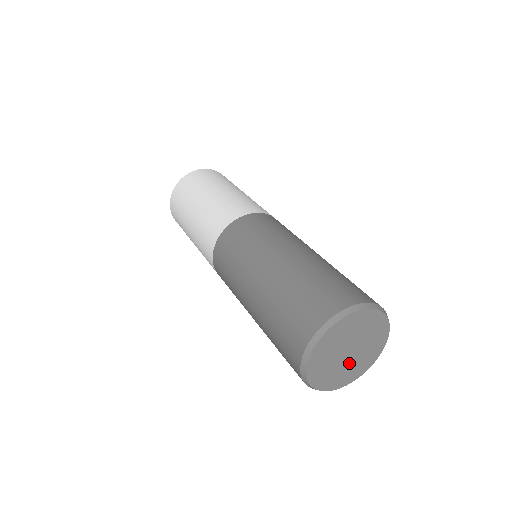
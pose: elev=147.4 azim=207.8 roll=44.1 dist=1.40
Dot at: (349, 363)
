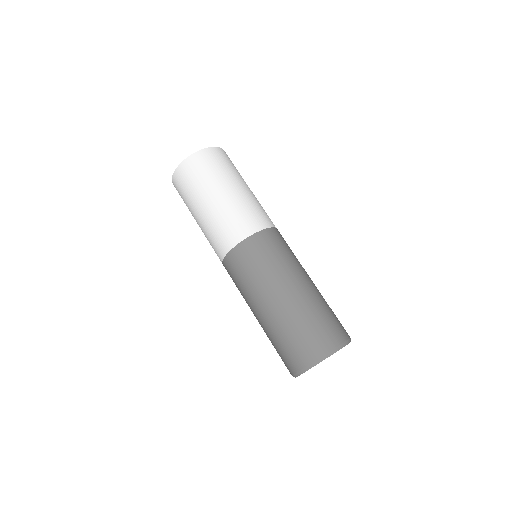
Dot at: occluded
